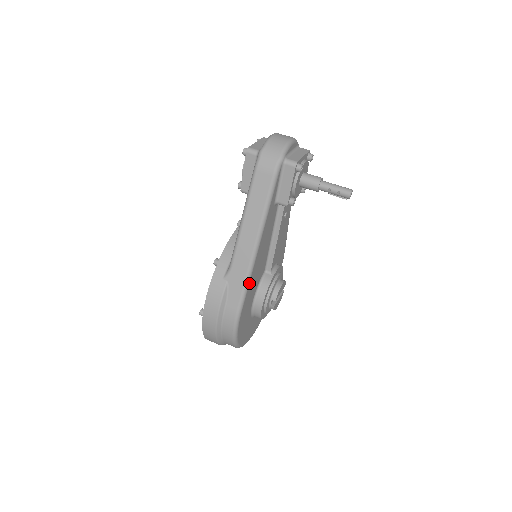
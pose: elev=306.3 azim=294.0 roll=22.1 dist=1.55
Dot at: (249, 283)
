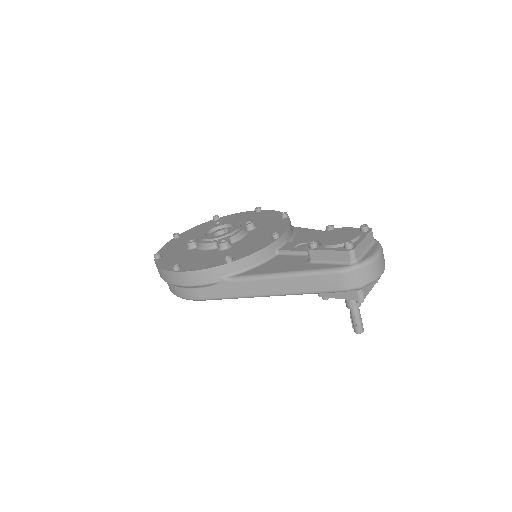
Dot at: (232, 298)
